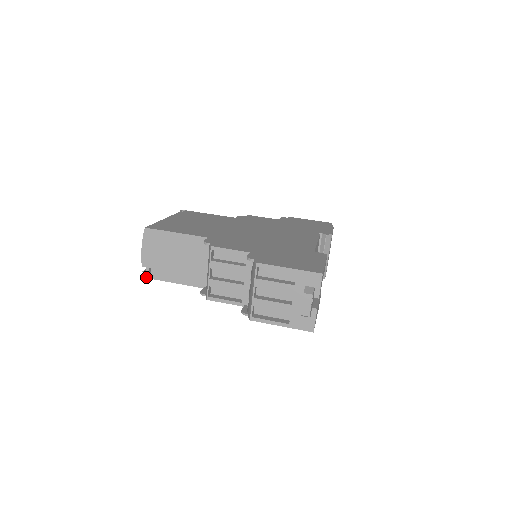
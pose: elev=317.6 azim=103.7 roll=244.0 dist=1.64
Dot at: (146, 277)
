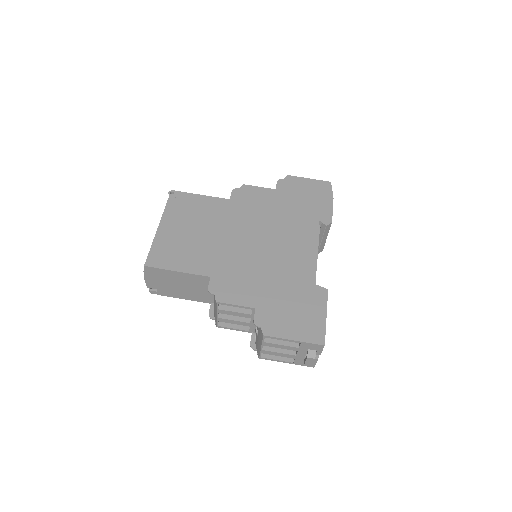
Dot at: occluded
